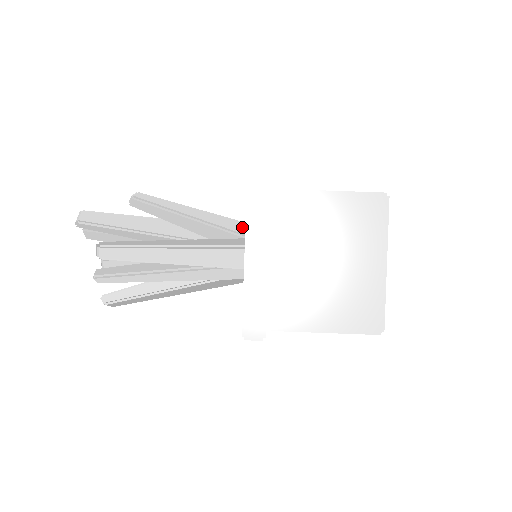
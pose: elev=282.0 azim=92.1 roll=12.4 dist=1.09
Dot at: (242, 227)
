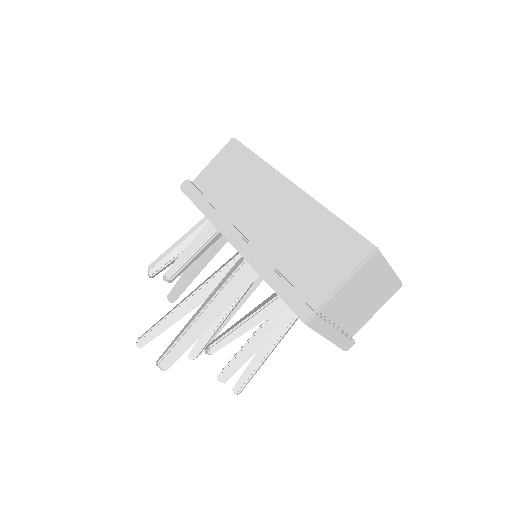
Dot at: (282, 301)
